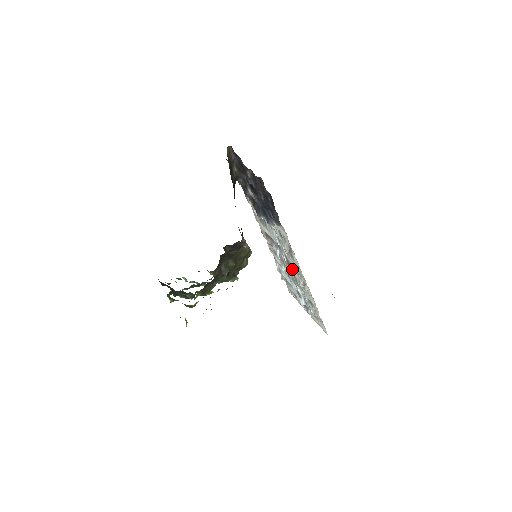
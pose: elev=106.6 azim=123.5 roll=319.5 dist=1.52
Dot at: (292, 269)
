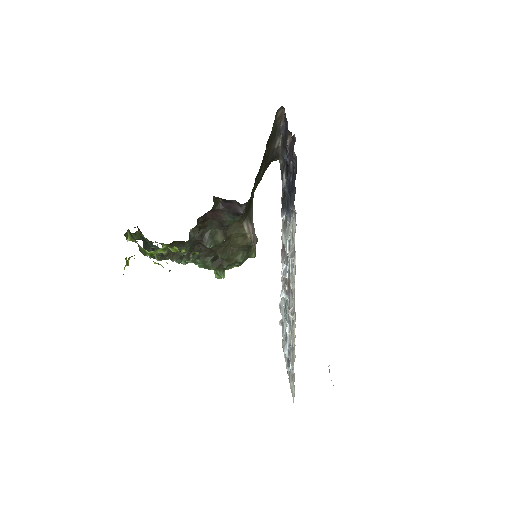
Dot at: (290, 293)
